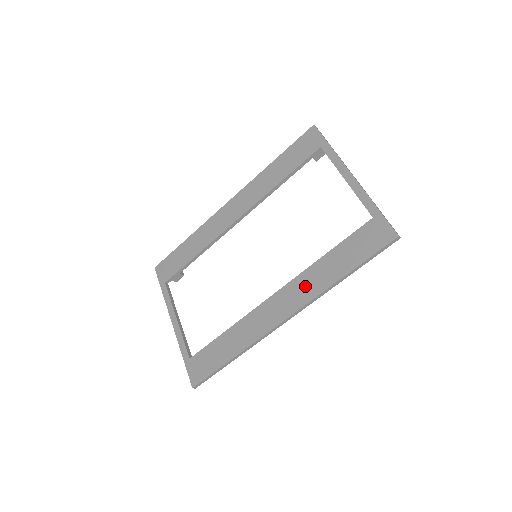
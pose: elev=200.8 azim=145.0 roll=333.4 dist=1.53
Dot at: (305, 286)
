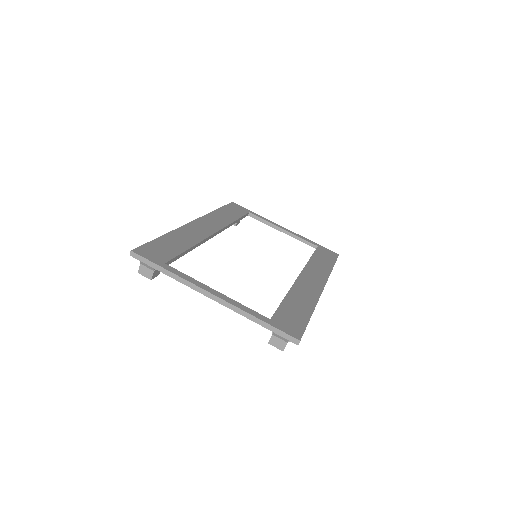
Dot at: (317, 271)
